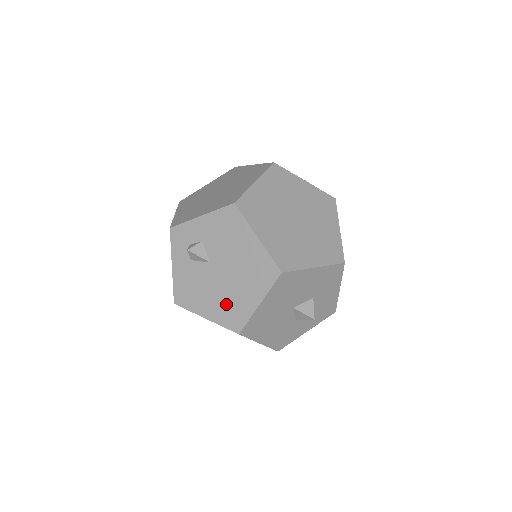
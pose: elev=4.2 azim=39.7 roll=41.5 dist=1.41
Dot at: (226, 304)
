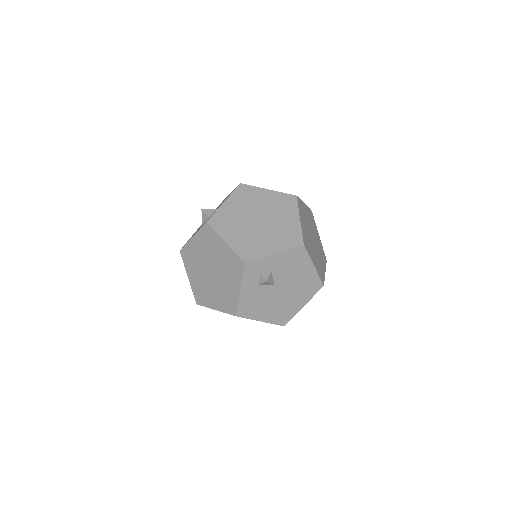
Dot at: (280, 310)
